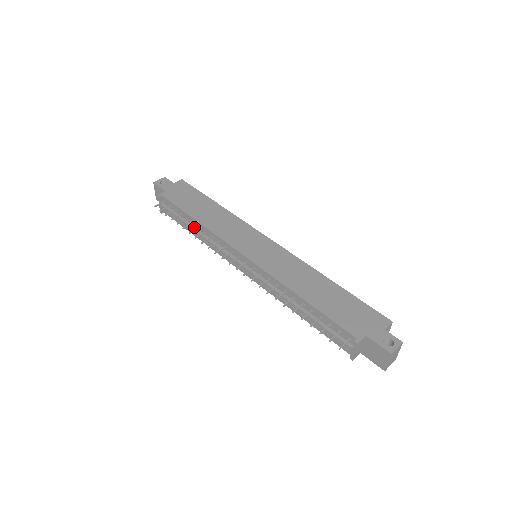
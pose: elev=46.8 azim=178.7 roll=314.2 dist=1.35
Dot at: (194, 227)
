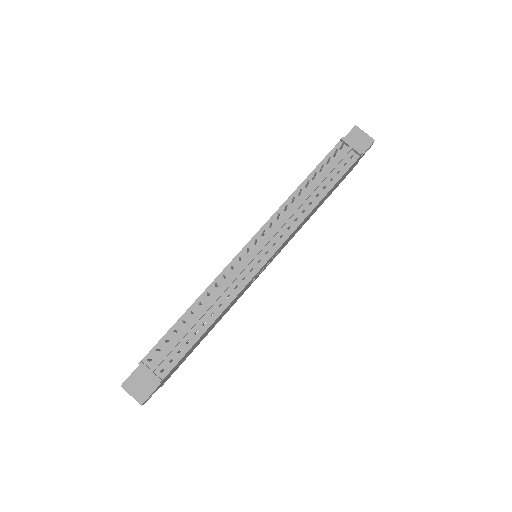
Dot at: (197, 316)
